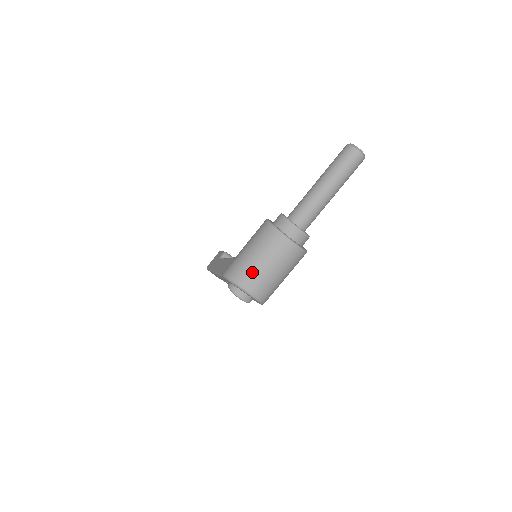
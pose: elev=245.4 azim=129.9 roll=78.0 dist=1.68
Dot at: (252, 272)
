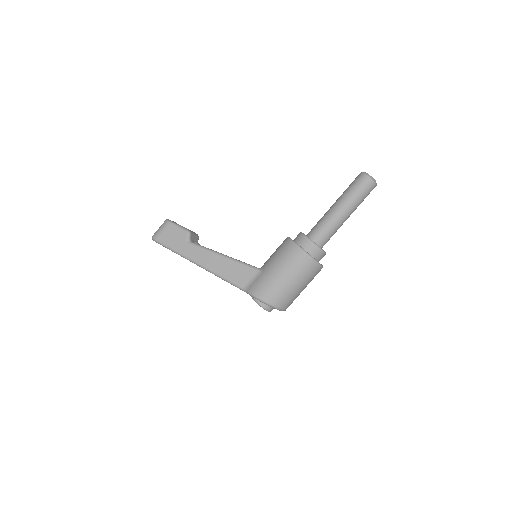
Dot at: (292, 297)
